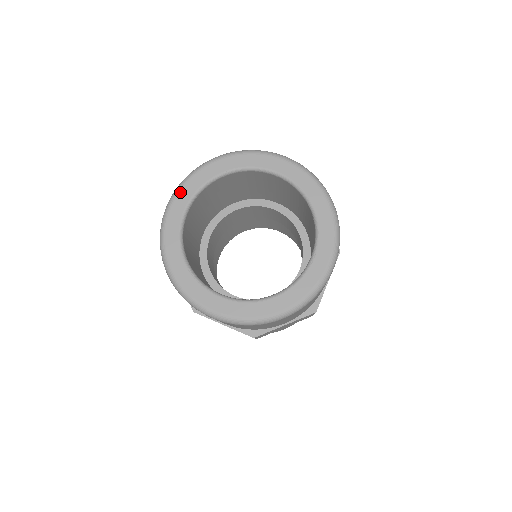
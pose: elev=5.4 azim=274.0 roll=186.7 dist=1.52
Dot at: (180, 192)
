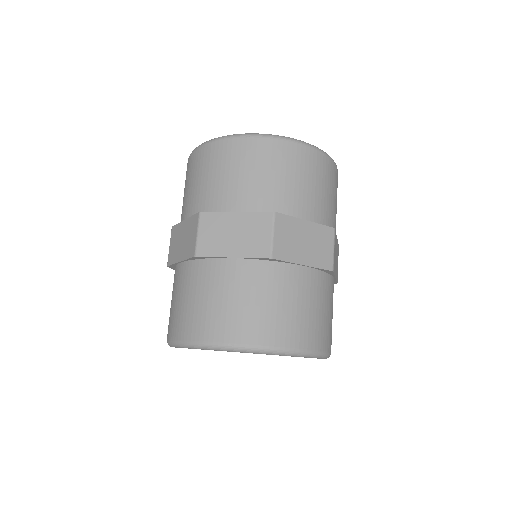
Dot at: occluded
